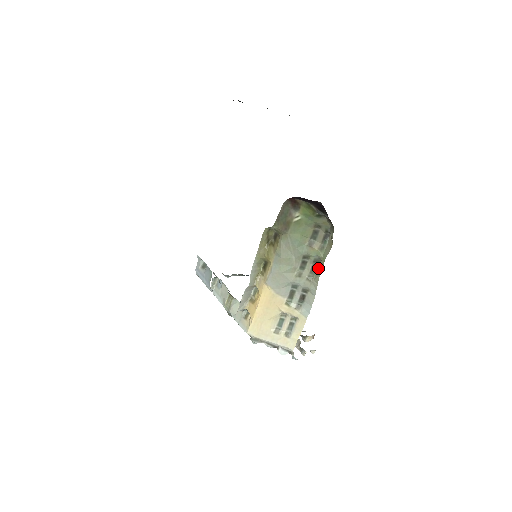
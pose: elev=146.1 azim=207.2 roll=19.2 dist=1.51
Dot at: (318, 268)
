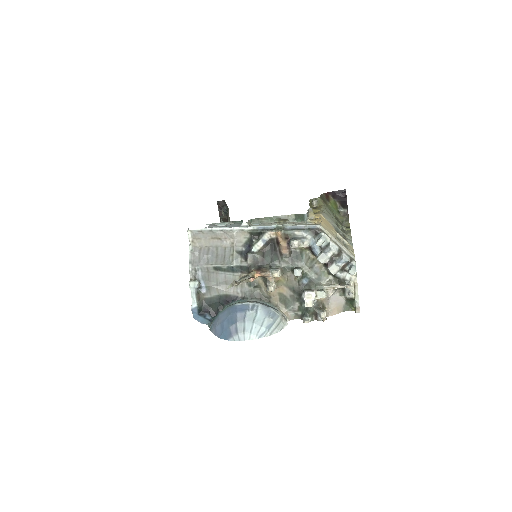
Dot at: (346, 232)
